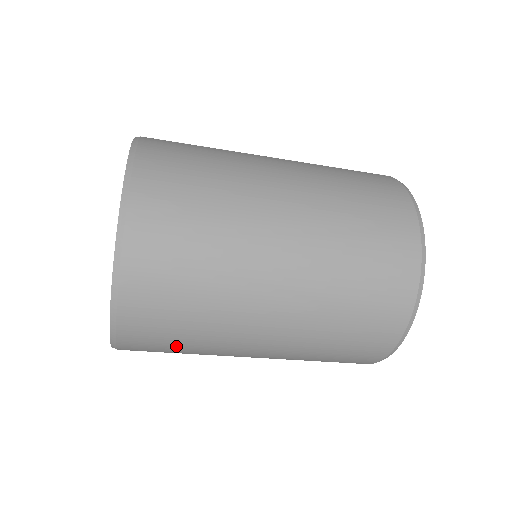
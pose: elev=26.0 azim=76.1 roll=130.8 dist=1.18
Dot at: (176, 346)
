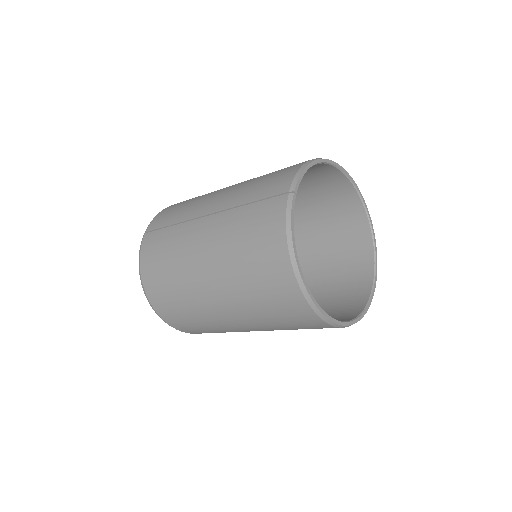
Dot at: occluded
